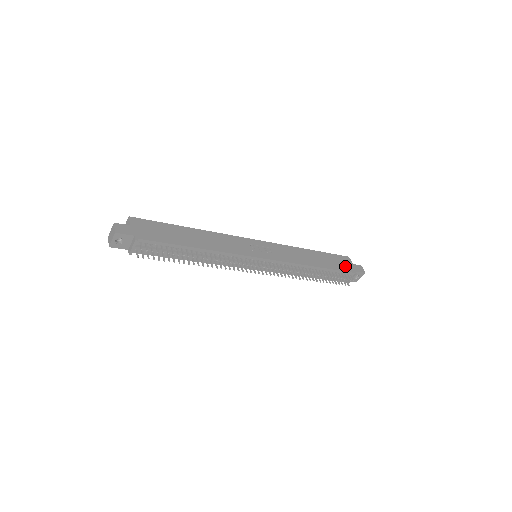
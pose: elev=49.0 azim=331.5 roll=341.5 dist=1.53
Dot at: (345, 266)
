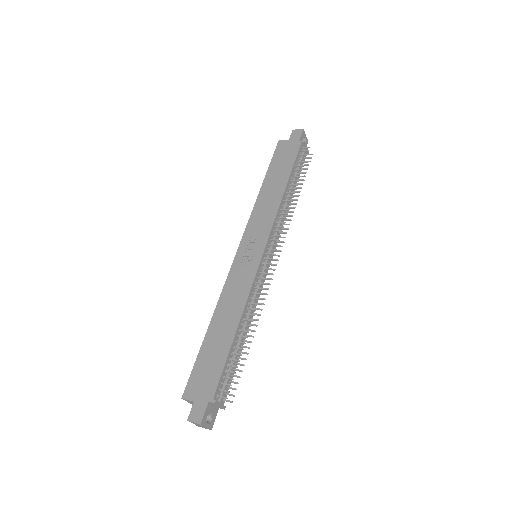
Dot at: (290, 151)
